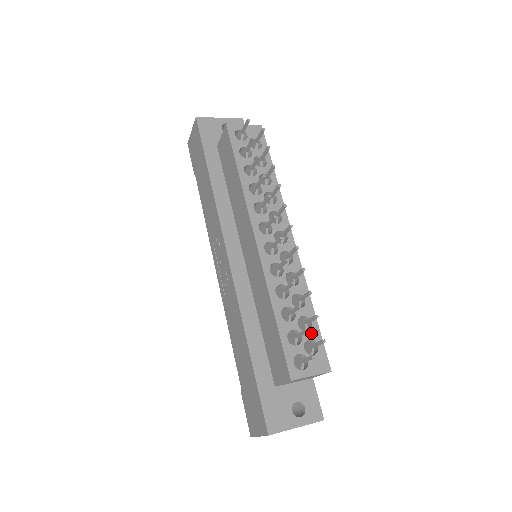
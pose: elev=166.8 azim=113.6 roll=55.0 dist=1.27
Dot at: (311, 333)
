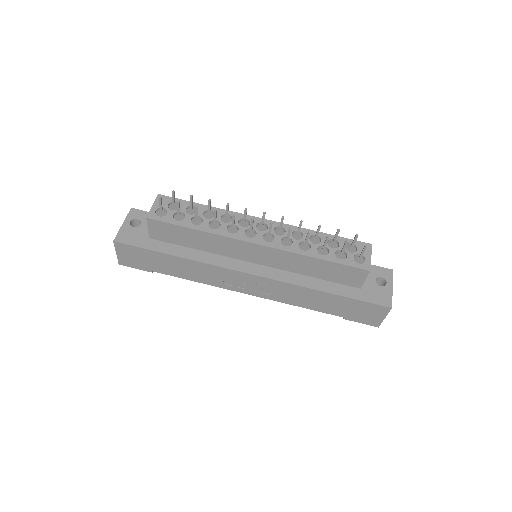
Dot at: (341, 243)
